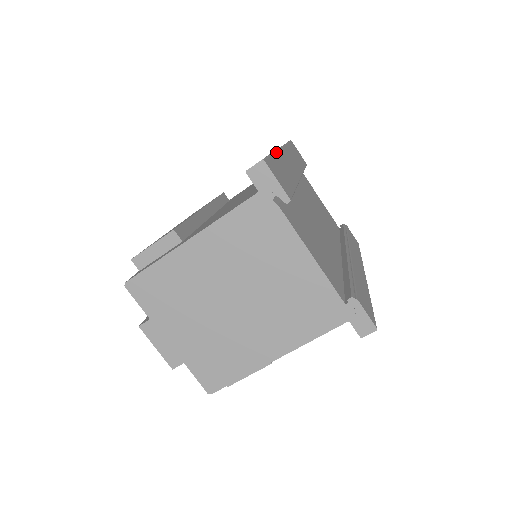
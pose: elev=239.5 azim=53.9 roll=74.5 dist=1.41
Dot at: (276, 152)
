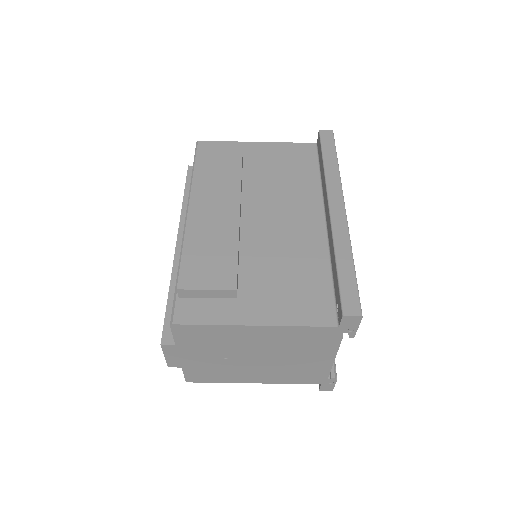
Dot at: occluded
